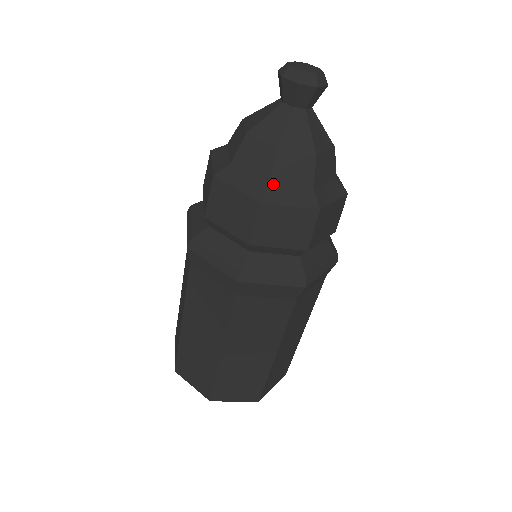
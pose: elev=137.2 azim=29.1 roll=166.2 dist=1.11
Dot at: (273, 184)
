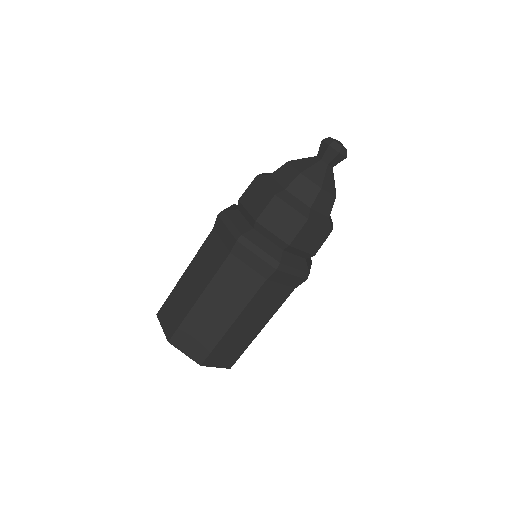
Dot at: (288, 191)
